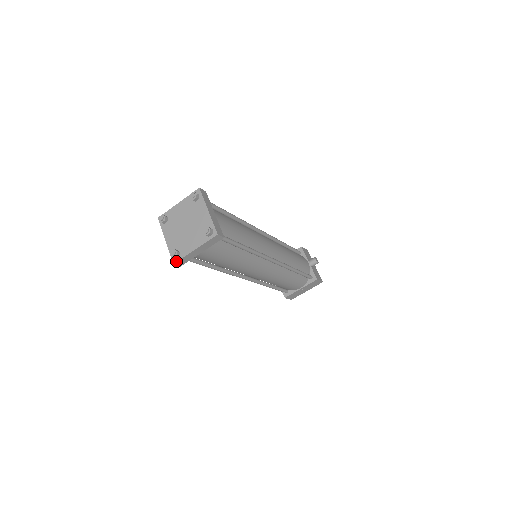
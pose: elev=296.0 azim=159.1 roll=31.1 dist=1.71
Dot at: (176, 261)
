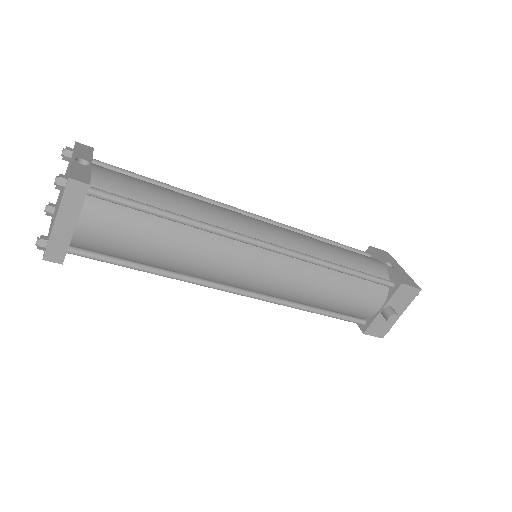
Dot at: (52, 216)
